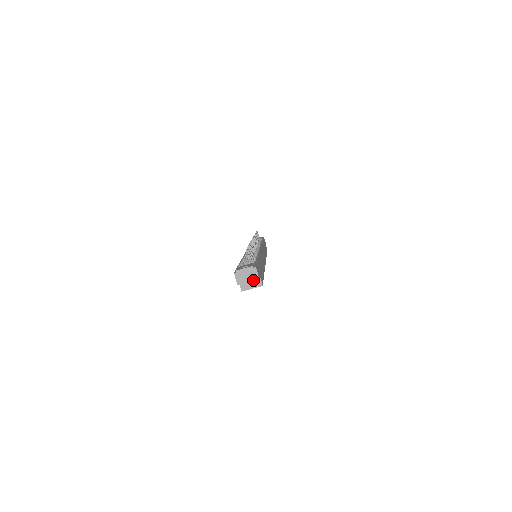
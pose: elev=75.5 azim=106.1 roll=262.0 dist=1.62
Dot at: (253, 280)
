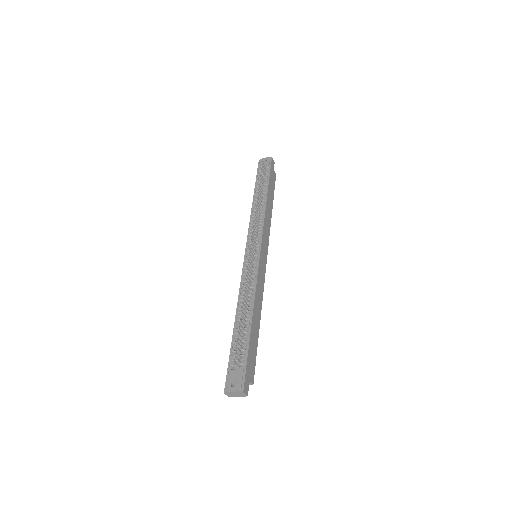
Dot at: (242, 396)
